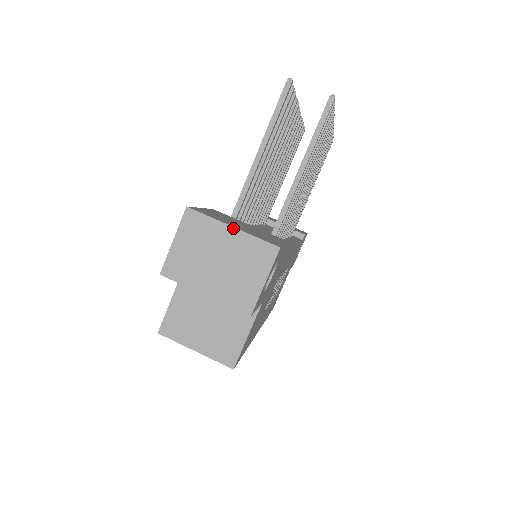
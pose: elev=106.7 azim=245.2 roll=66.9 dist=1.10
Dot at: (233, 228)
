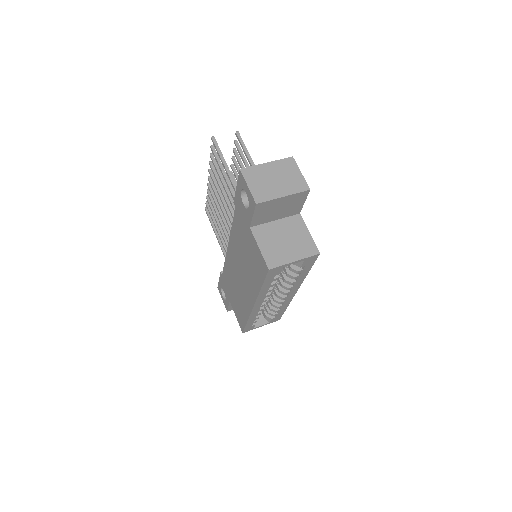
Dot at: (267, 163)
